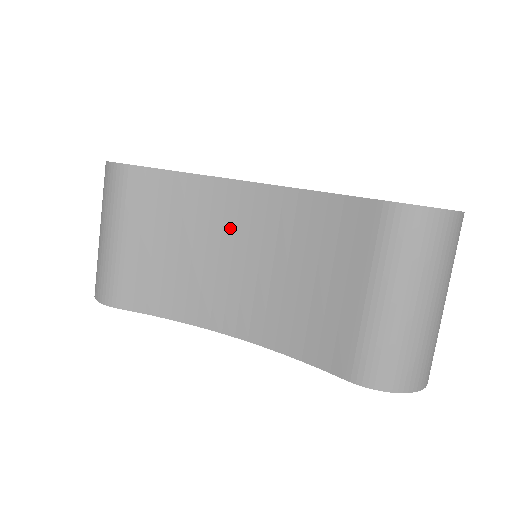
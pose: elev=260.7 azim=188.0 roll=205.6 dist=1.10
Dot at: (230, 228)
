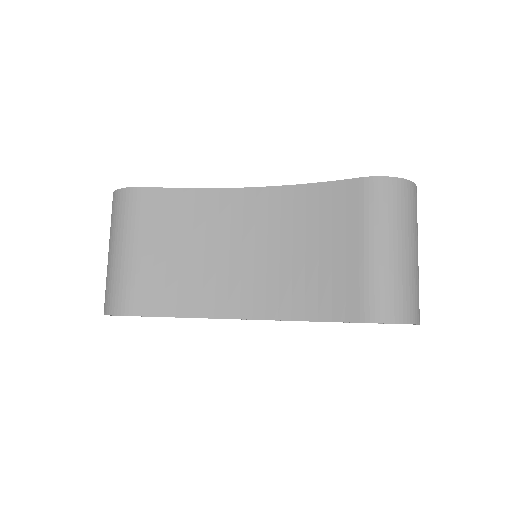
Dot at: (238, 227)
